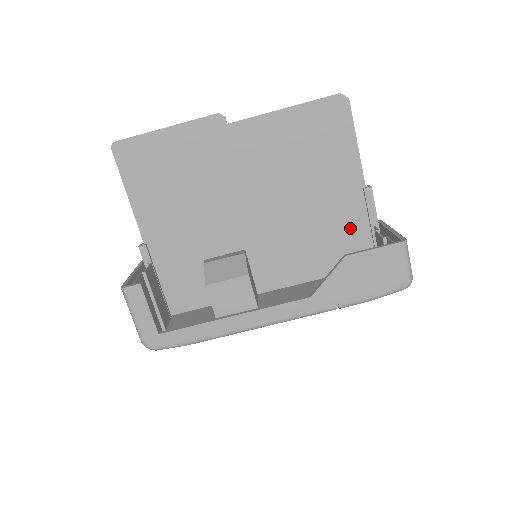
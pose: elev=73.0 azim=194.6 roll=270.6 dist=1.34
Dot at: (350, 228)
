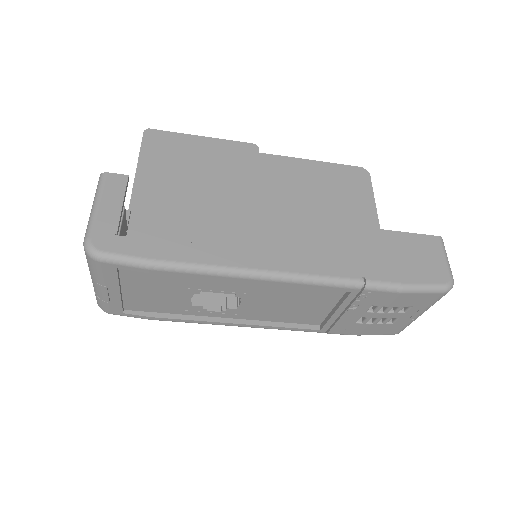
Dot at: occluded
